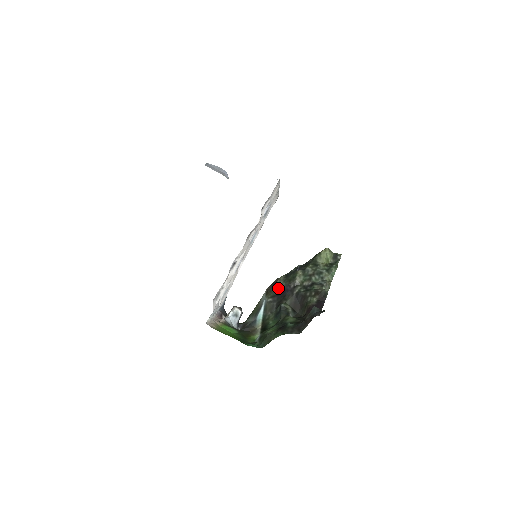
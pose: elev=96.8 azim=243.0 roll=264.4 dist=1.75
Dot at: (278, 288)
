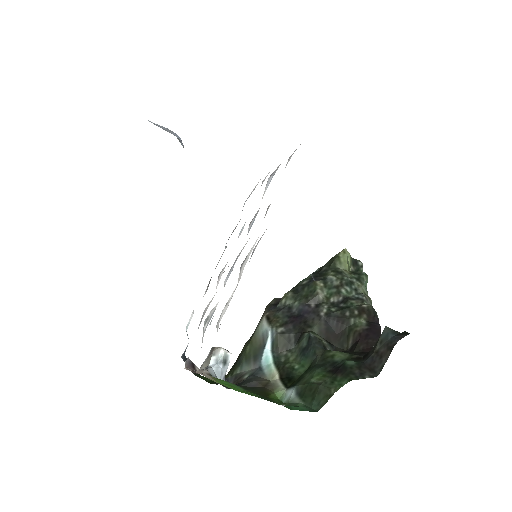
Dot at: (287, 311)
